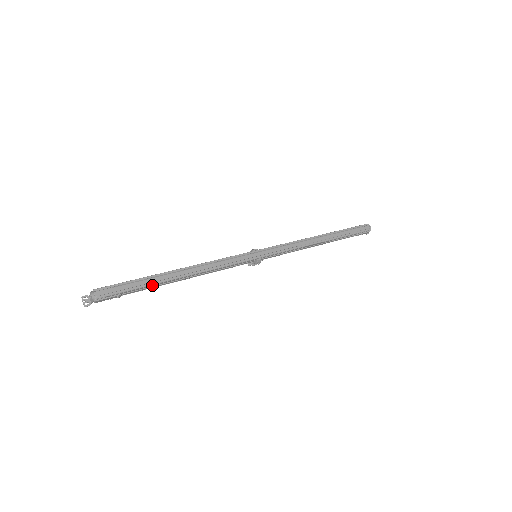
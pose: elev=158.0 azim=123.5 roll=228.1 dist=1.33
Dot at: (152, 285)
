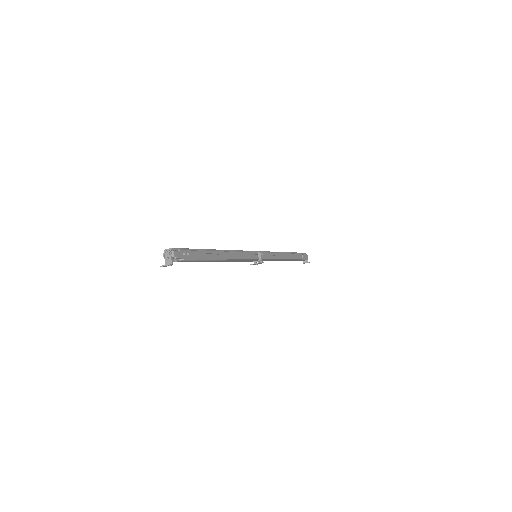
Dot at: (205, 251)
